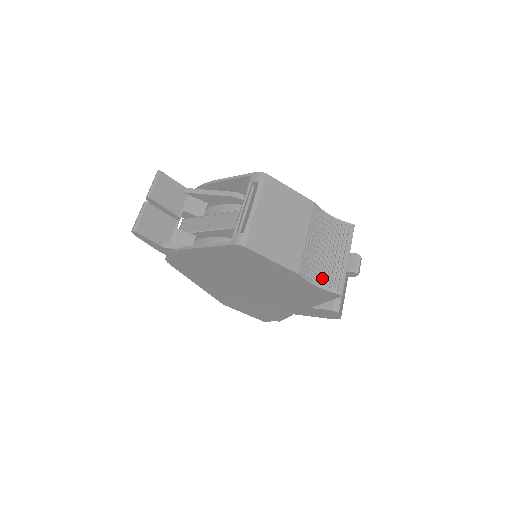
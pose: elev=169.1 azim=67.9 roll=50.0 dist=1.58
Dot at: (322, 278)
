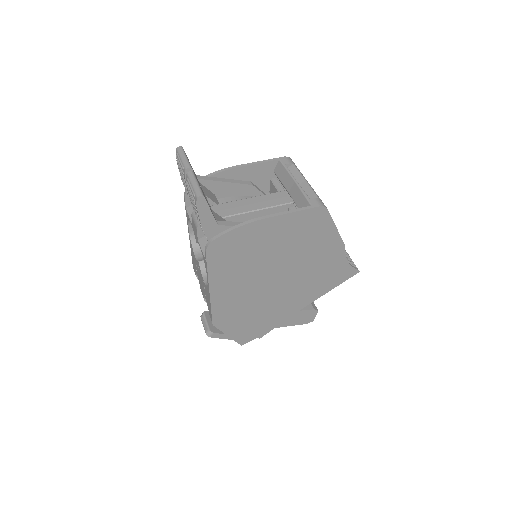
Dot at: occluded
